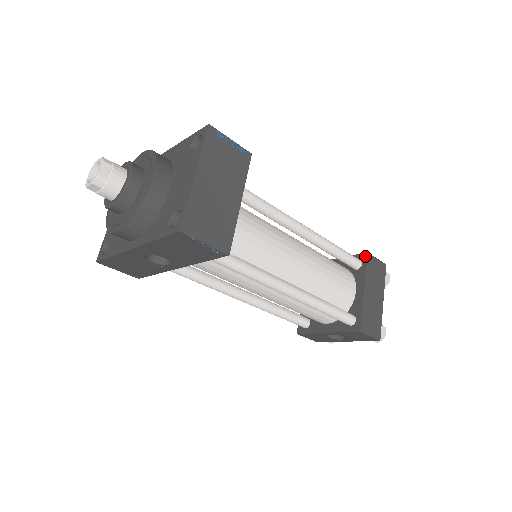
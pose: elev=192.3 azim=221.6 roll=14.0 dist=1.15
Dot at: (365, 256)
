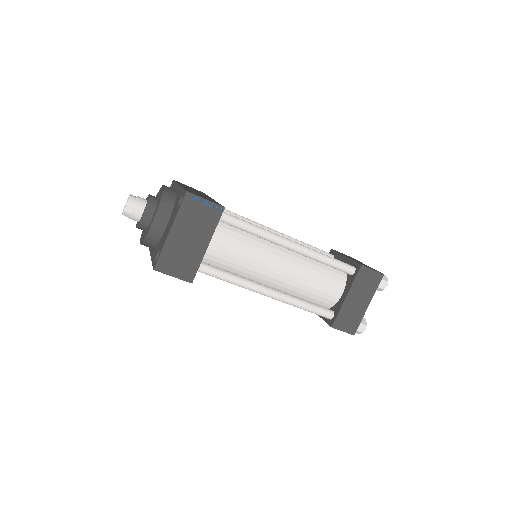
Dot at: (359, 267)
